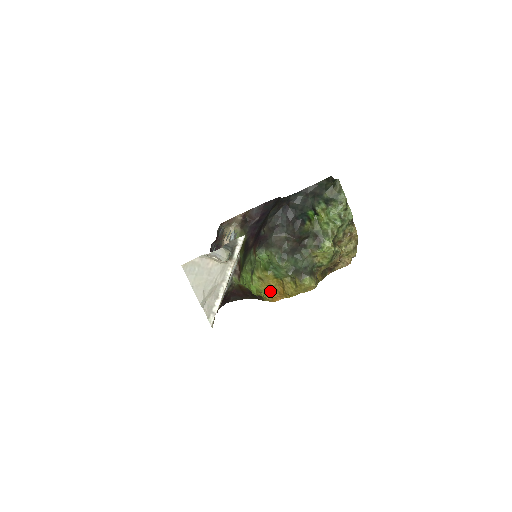
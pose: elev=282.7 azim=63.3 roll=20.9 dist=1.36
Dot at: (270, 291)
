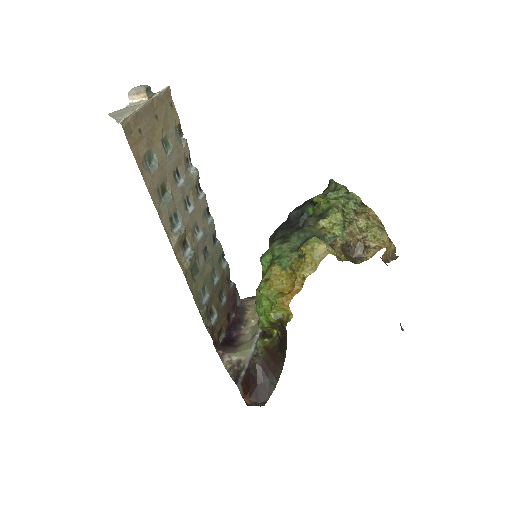
Dot at: (283, 292)
